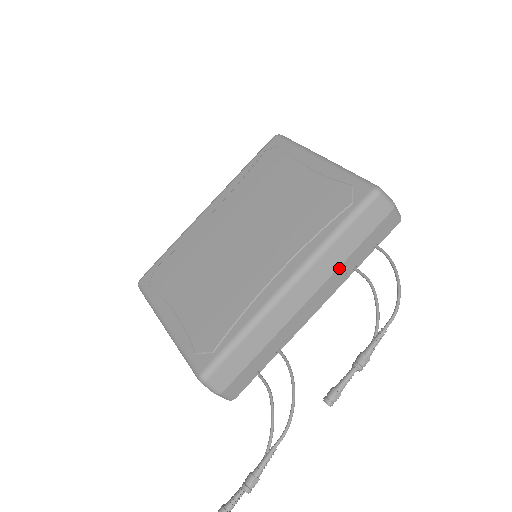
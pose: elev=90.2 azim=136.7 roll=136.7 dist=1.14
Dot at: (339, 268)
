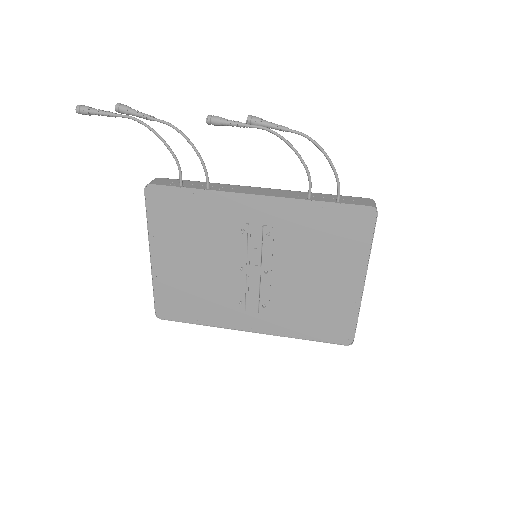
Dot at: (300, 192)
